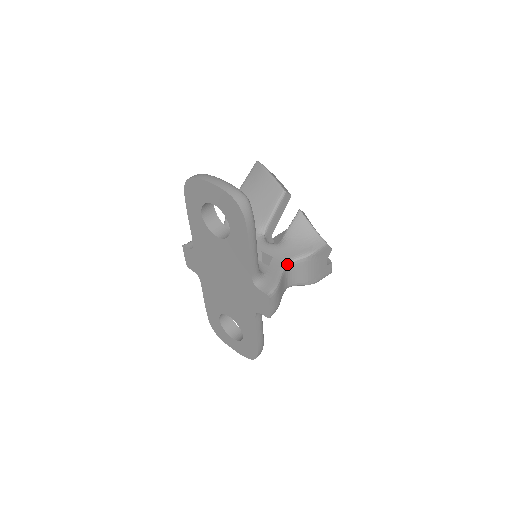
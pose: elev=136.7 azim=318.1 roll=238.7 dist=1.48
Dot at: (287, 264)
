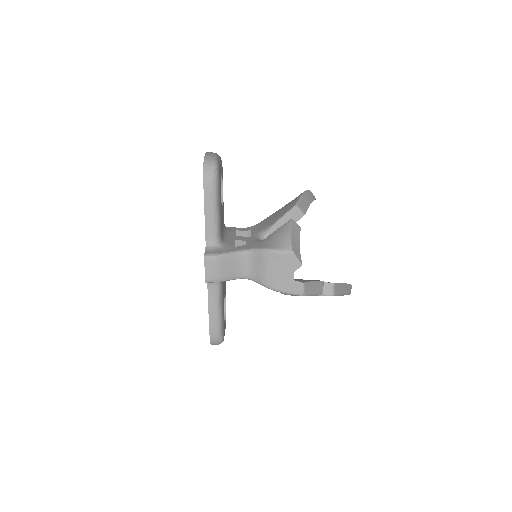
Dot at: (247, 250)
